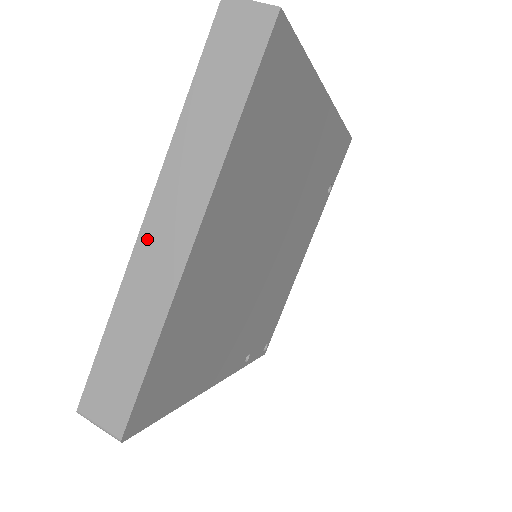
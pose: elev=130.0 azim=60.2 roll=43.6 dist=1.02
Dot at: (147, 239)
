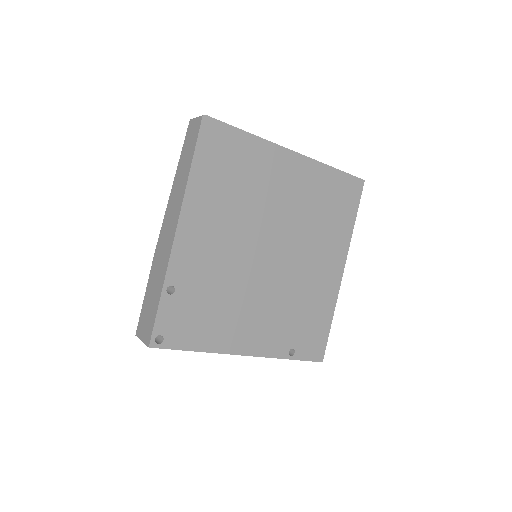
Dot at: occluded
